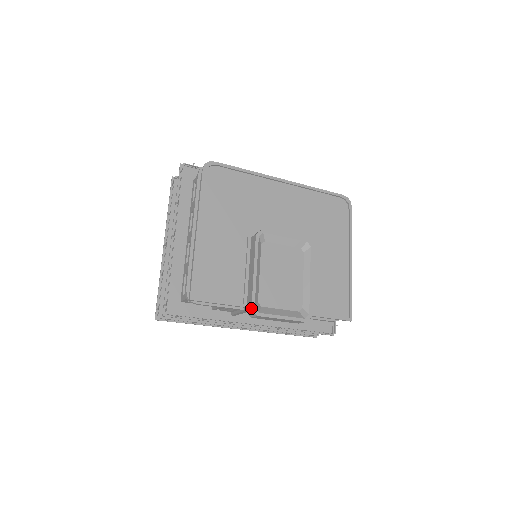
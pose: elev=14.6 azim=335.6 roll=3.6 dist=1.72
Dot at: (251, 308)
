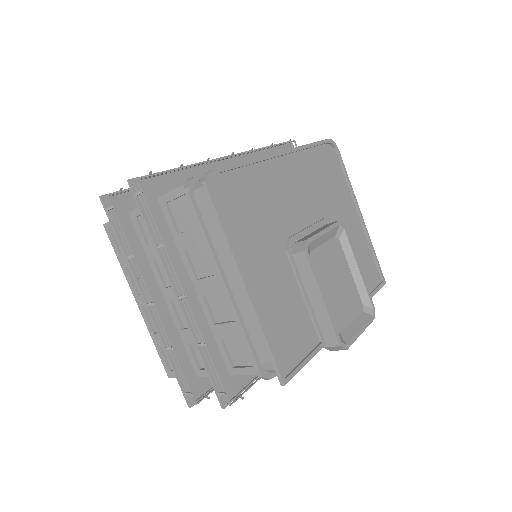
Dot at: (340, 346)
